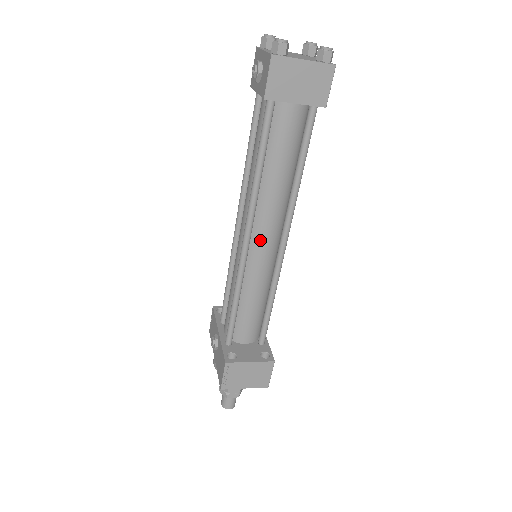
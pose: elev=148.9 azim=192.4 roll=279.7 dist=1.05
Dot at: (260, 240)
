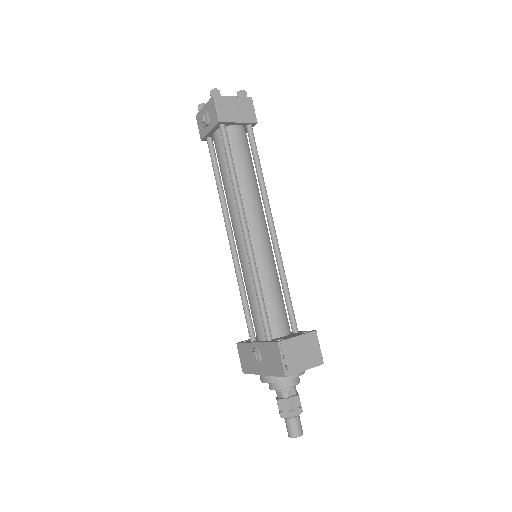
Dot at: (255, 230)
